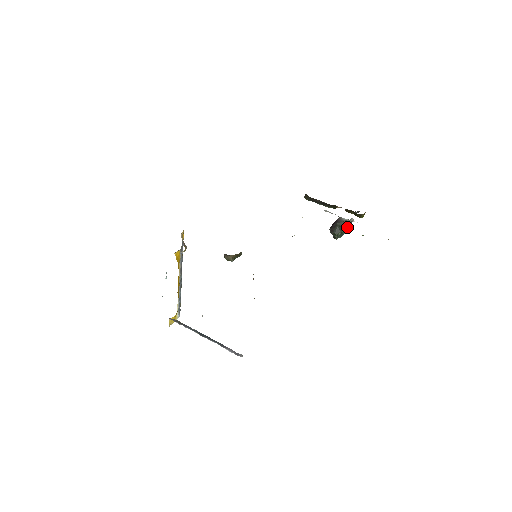
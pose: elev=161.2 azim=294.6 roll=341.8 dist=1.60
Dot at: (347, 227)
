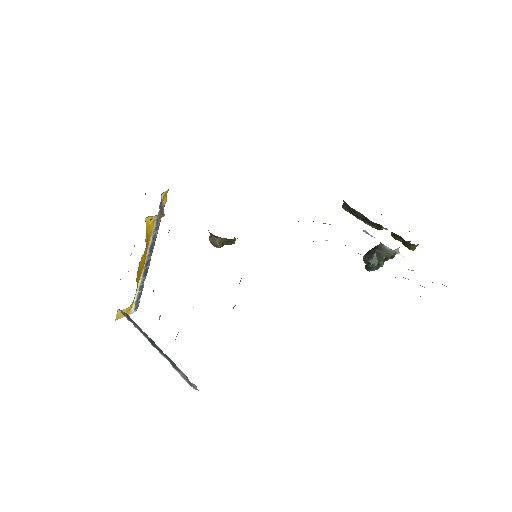
Dot at: (388, 258)
